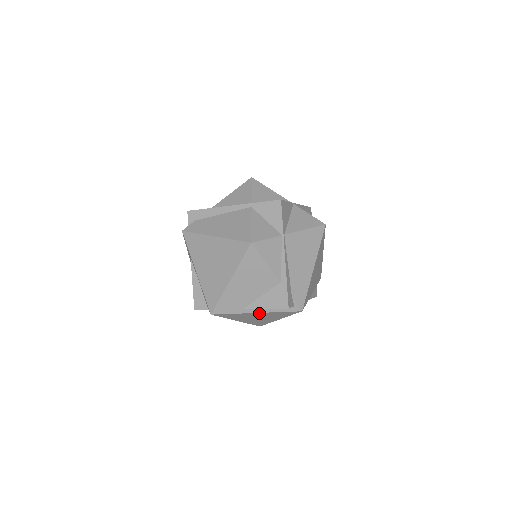
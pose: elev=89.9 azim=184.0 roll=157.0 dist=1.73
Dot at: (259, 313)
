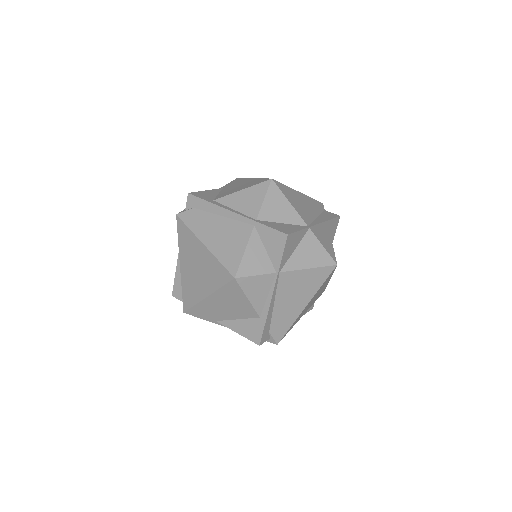
Dot at: occluded
